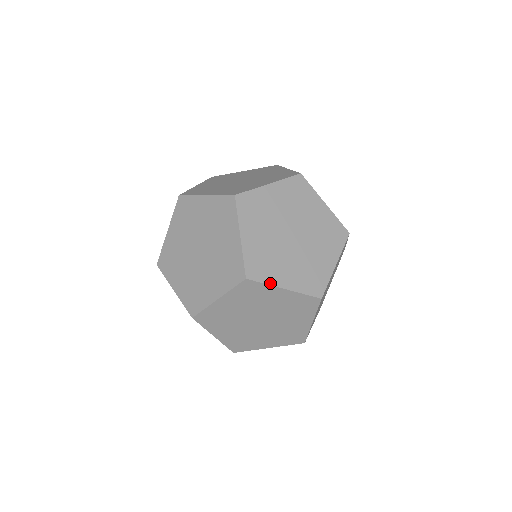
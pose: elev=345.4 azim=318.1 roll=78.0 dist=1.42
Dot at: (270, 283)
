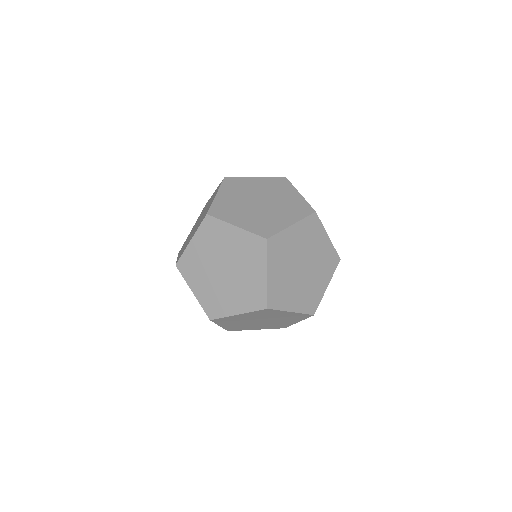
Dot at: (323, 226)
